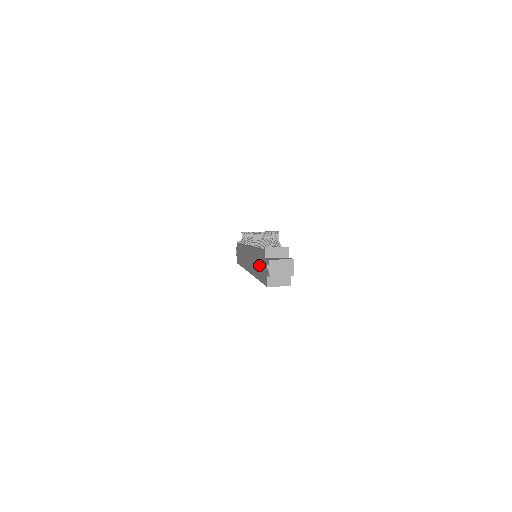
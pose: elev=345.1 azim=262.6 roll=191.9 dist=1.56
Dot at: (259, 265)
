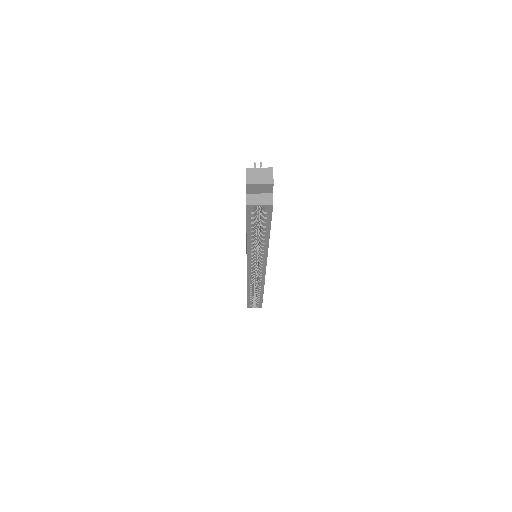
Dot at: occluded
